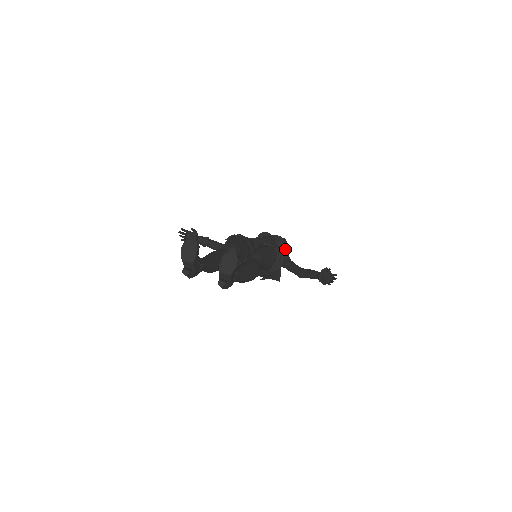
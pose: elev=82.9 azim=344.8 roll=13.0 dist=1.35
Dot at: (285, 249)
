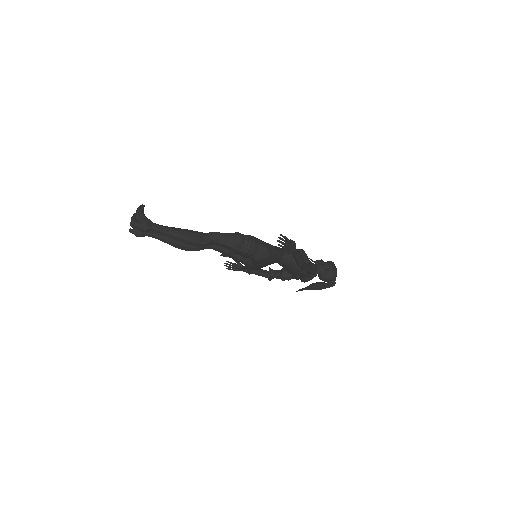
Dot at: (332, 269)
